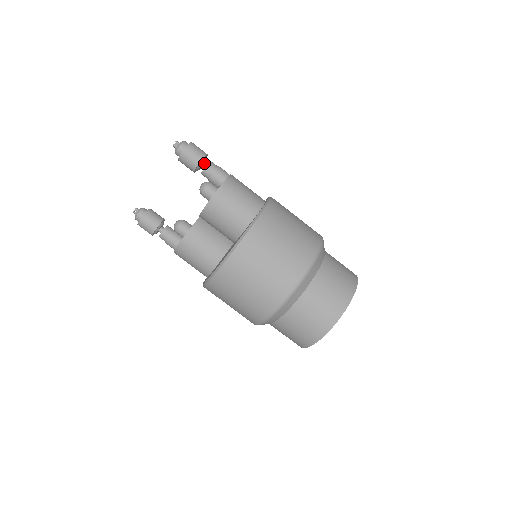
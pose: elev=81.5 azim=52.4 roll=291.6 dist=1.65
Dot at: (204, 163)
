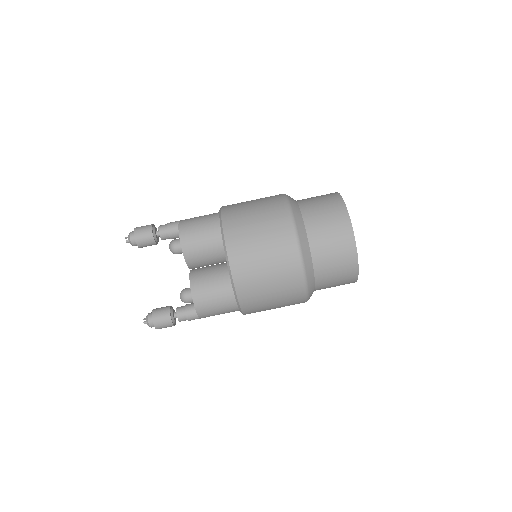
Dot at: (156, 231)
